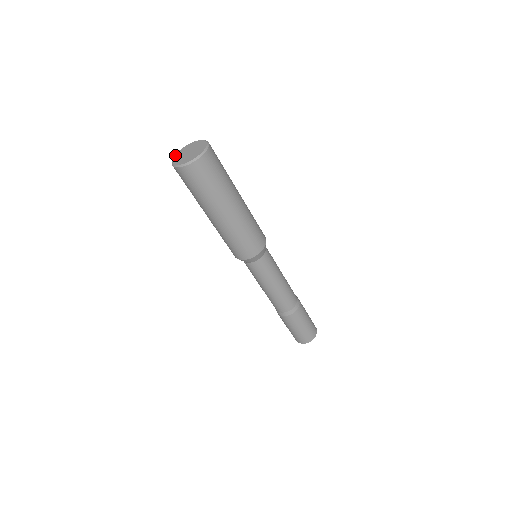
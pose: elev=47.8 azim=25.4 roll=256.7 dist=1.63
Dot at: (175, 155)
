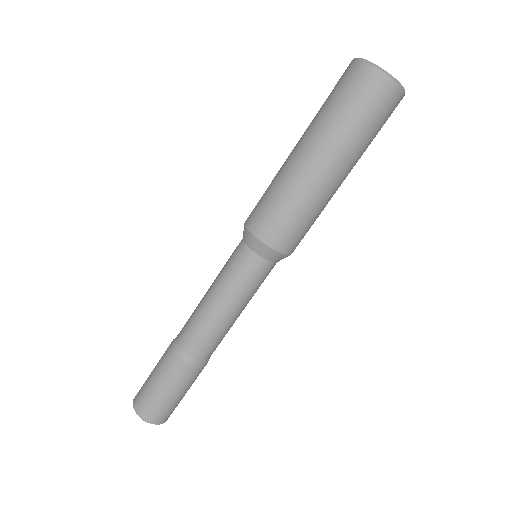
Dot at: (361, 58)
